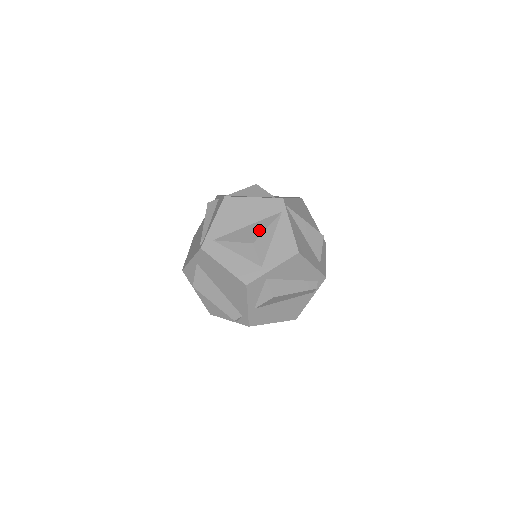
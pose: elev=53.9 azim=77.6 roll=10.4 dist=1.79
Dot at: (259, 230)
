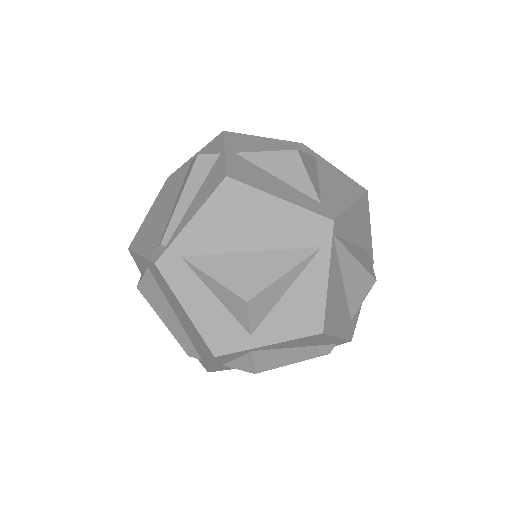
Dot at: (268, 274)
